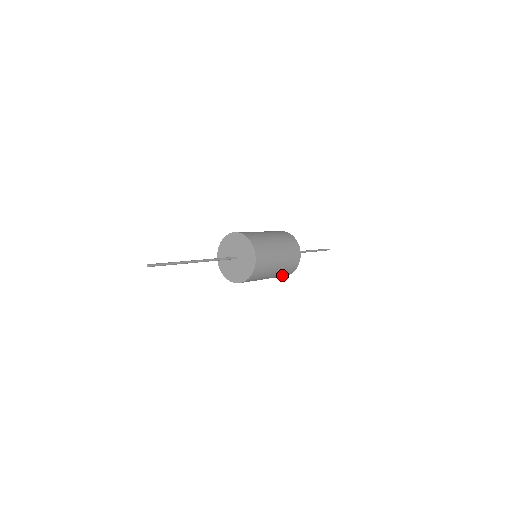
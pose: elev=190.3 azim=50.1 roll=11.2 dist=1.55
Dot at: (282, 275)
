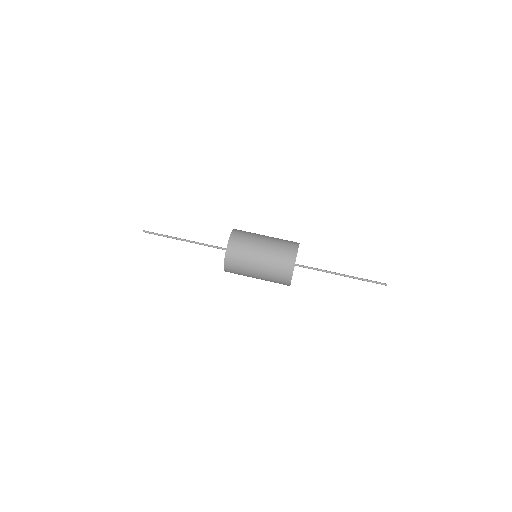
Dot at: occluded
